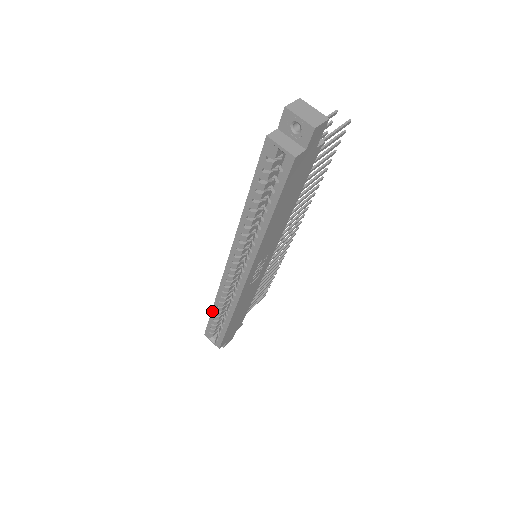
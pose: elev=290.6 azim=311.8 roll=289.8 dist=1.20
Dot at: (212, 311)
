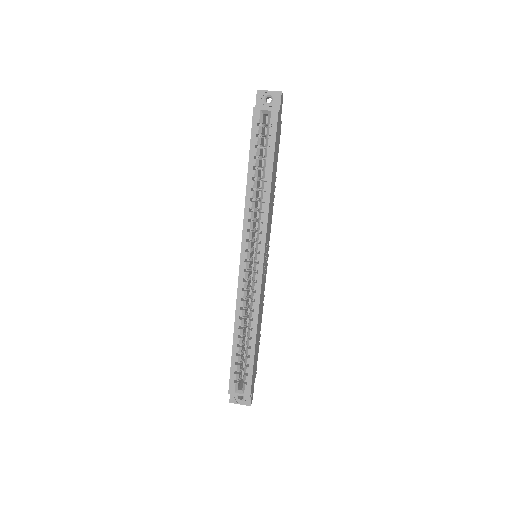
Dot at: (233, 342)
